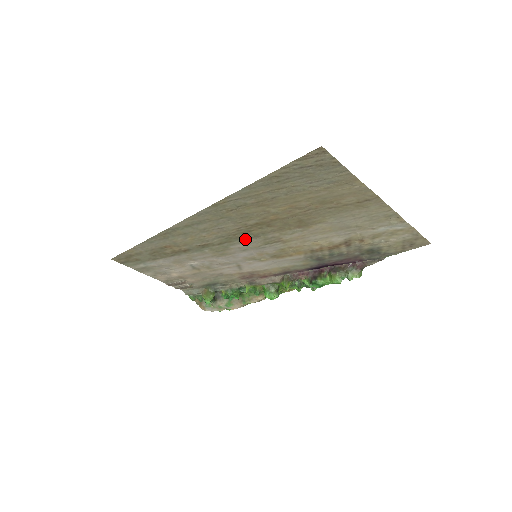
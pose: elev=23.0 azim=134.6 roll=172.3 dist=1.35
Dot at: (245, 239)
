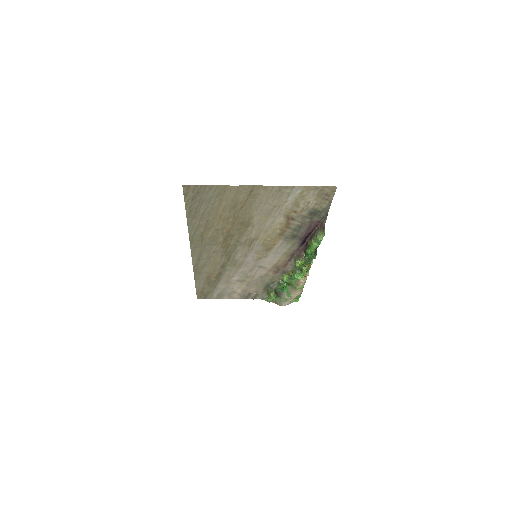
Dot at: (235, 250)
